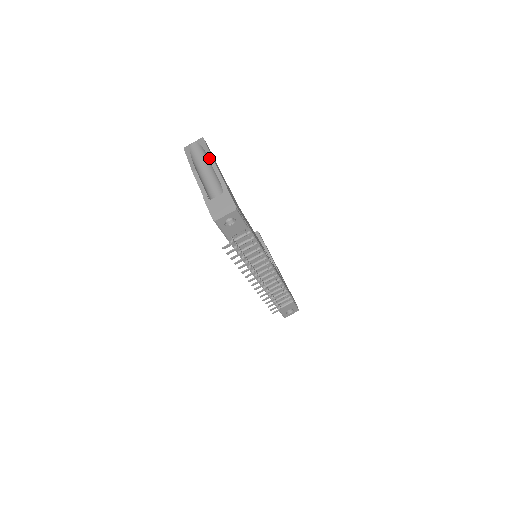
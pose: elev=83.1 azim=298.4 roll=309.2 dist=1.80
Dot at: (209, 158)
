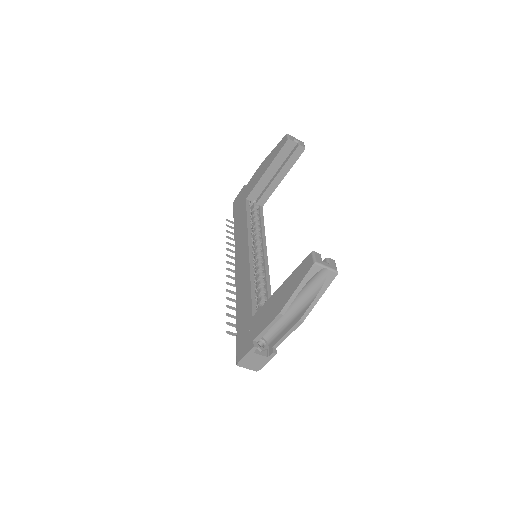
Dot at: (304, 315)
